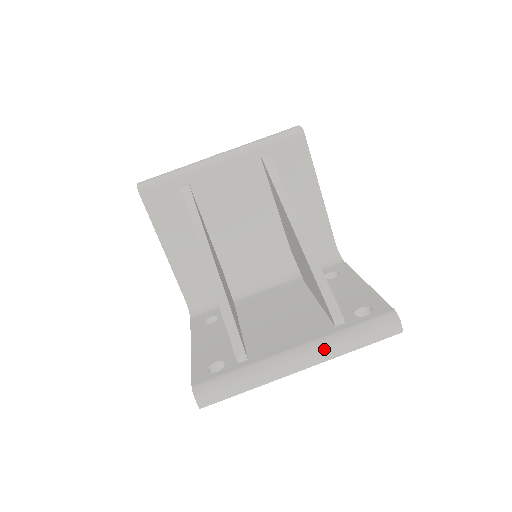
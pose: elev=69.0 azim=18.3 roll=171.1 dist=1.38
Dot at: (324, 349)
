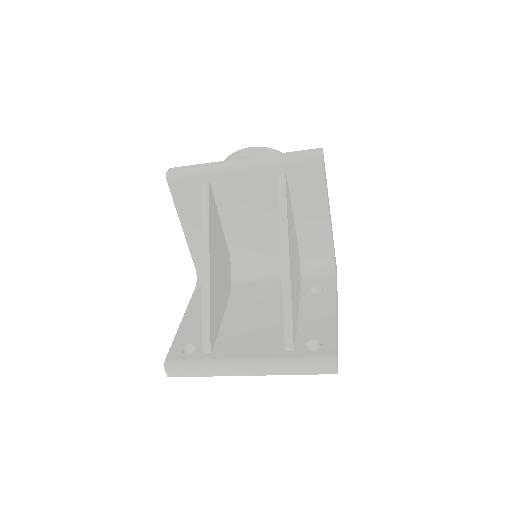
Dot at: (269, 367)
